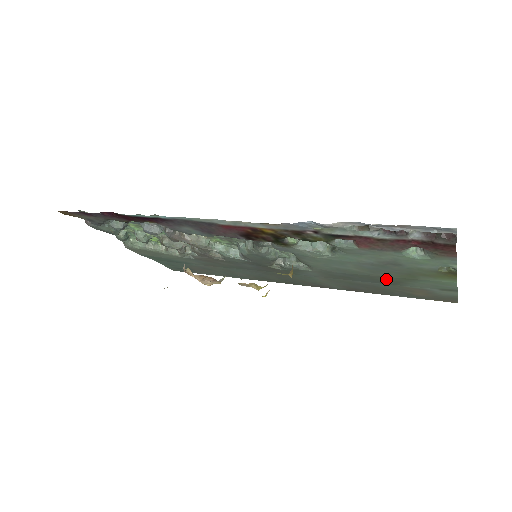
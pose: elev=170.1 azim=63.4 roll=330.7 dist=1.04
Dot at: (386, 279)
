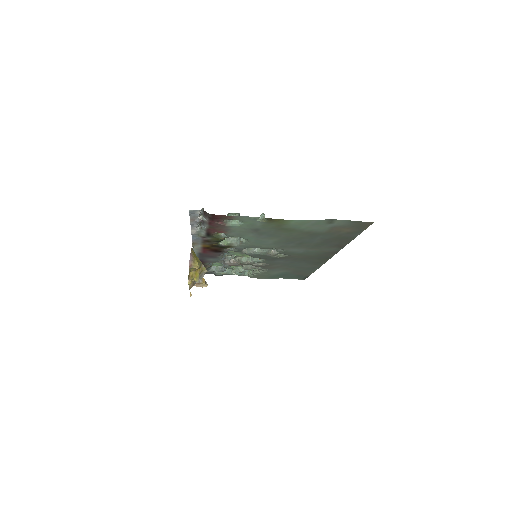
Dot at: (299, 235)
